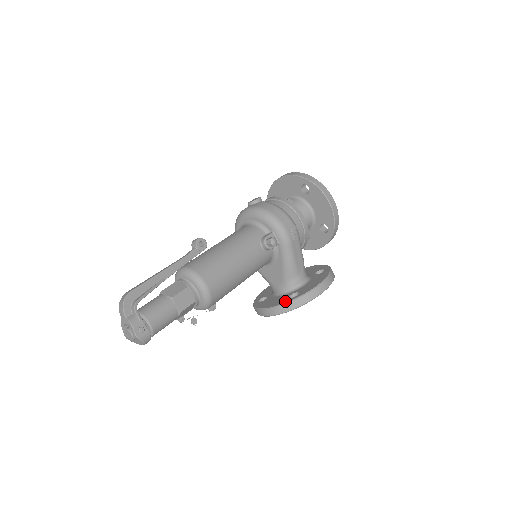
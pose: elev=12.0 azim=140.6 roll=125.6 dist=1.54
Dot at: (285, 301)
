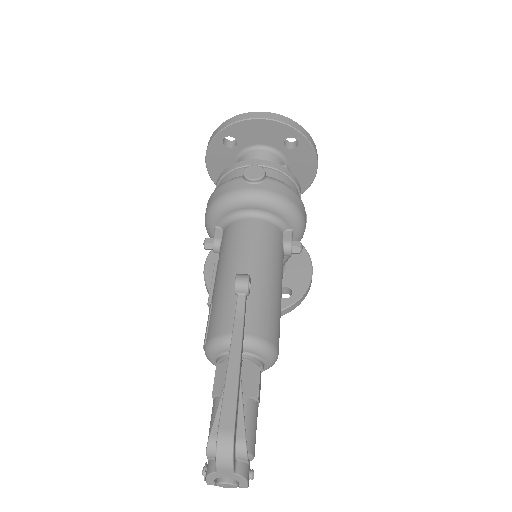
Dot at: (282, 305)
